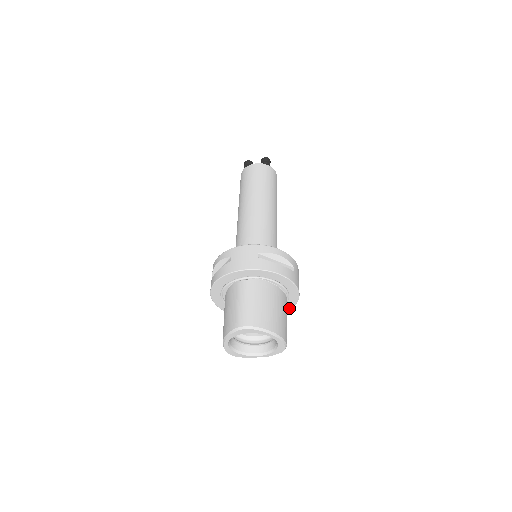
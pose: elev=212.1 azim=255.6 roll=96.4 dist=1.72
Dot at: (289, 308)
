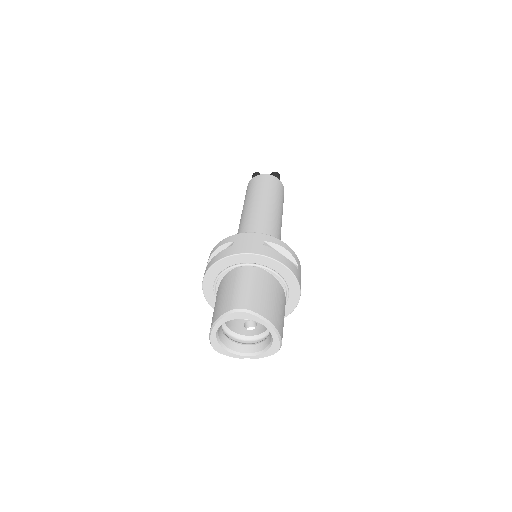
Dot at: (285, 315)
